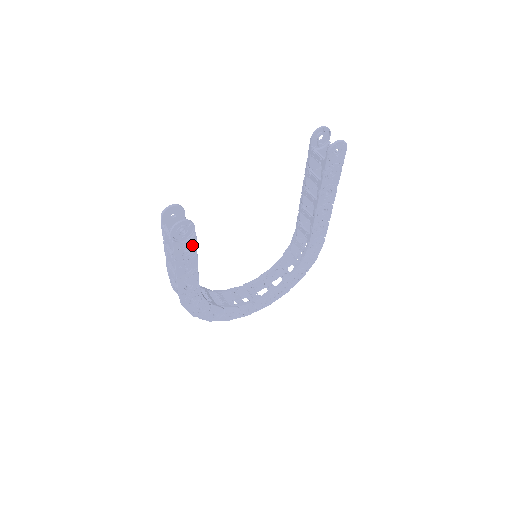
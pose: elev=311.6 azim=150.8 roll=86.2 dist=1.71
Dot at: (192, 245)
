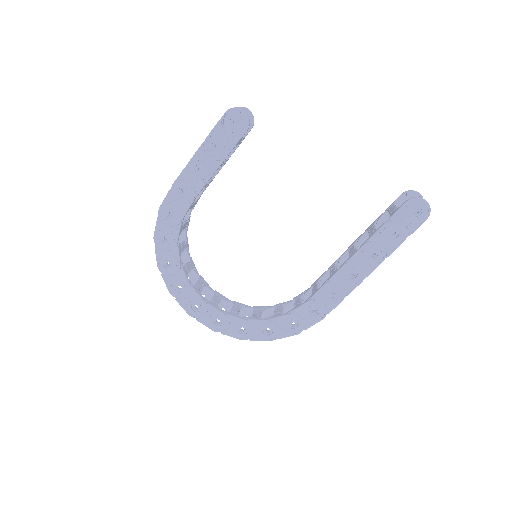
Dot at: (228, 146)
